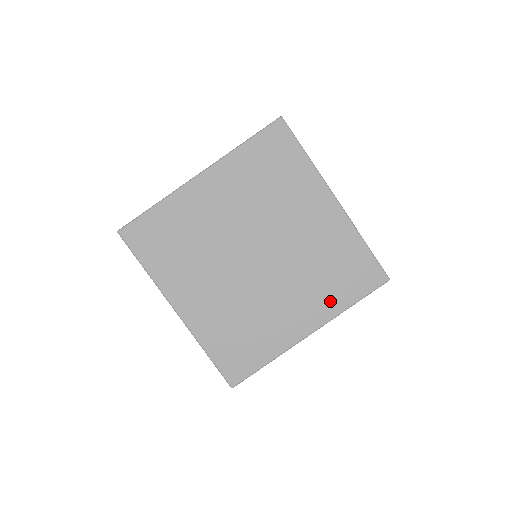
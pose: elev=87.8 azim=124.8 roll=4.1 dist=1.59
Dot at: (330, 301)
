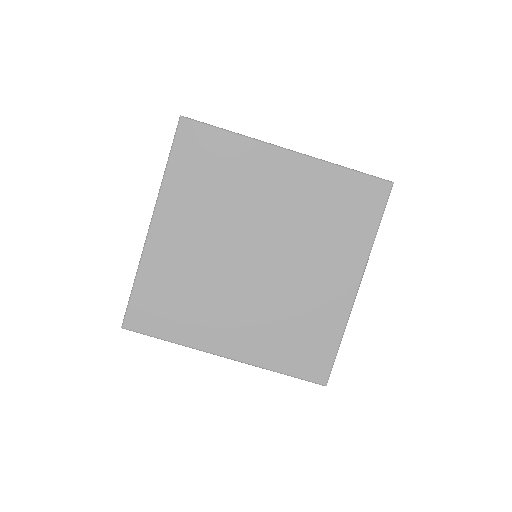
Dot at: (268, 351)
